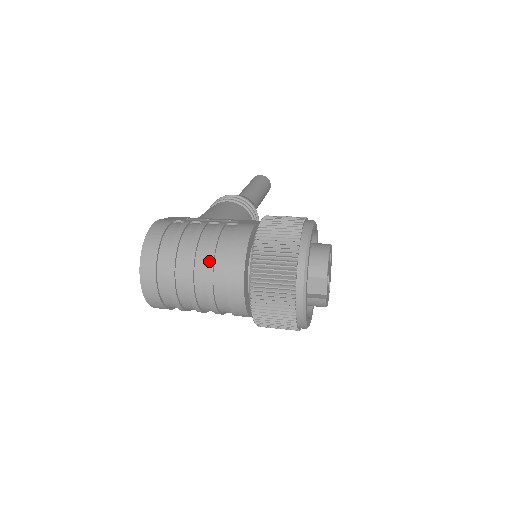
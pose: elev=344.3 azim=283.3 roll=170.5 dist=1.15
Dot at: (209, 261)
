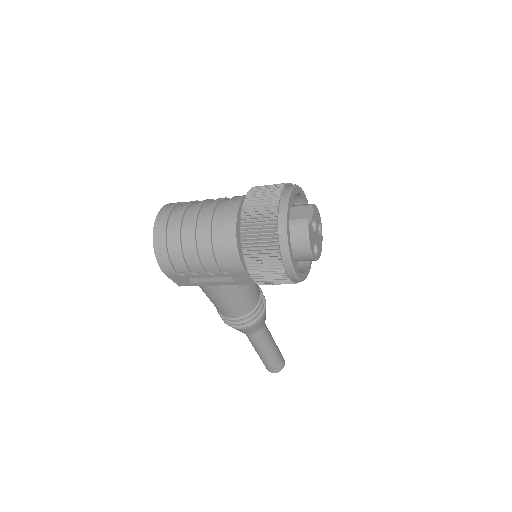
Dot at: (220, 198)
